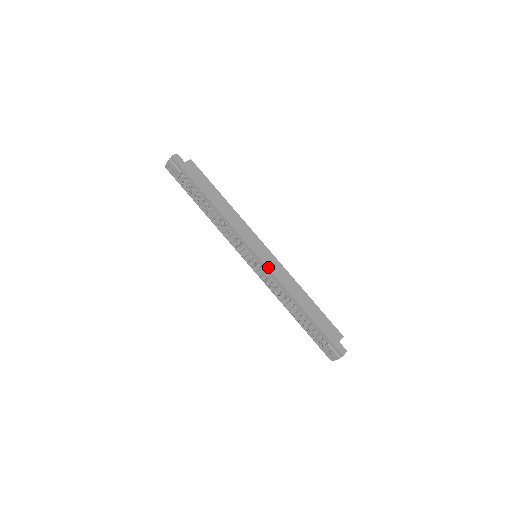
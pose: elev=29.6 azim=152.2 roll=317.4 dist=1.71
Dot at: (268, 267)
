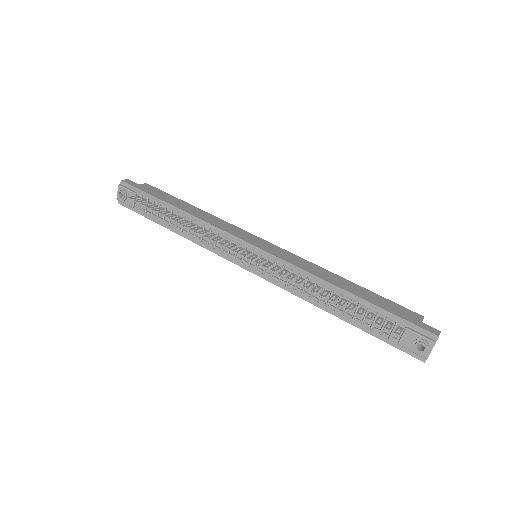
Dot at: (275, 255)
